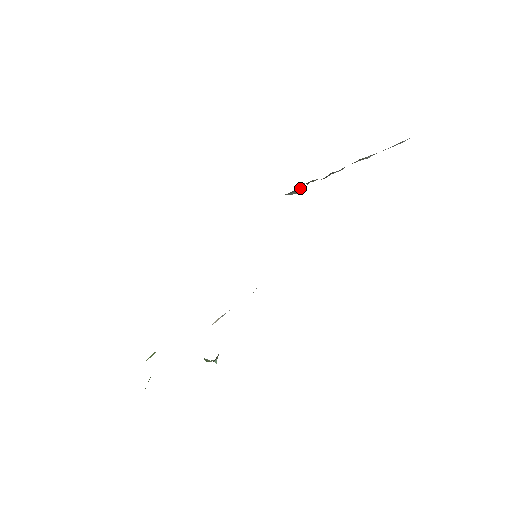
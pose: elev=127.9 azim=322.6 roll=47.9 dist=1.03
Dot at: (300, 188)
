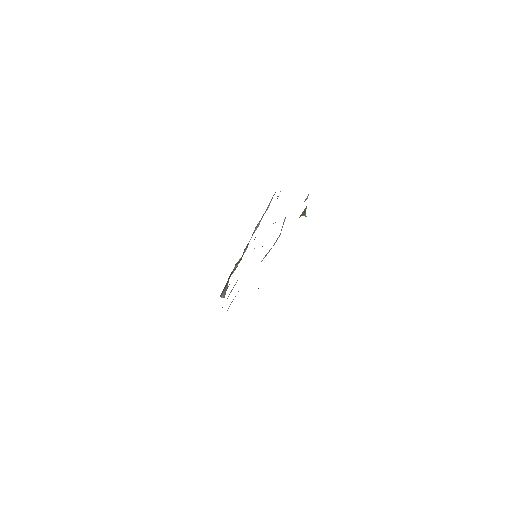
Dot at: occluded
